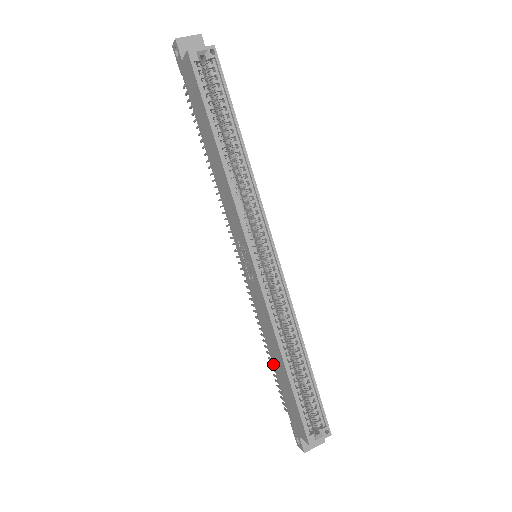
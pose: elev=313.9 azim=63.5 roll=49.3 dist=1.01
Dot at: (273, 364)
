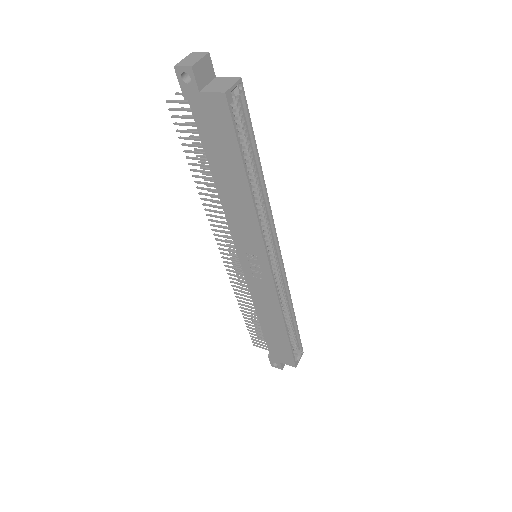
Dot at: (261, 326)
